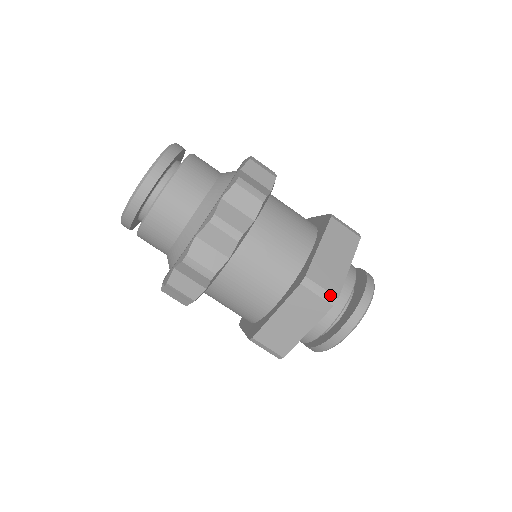
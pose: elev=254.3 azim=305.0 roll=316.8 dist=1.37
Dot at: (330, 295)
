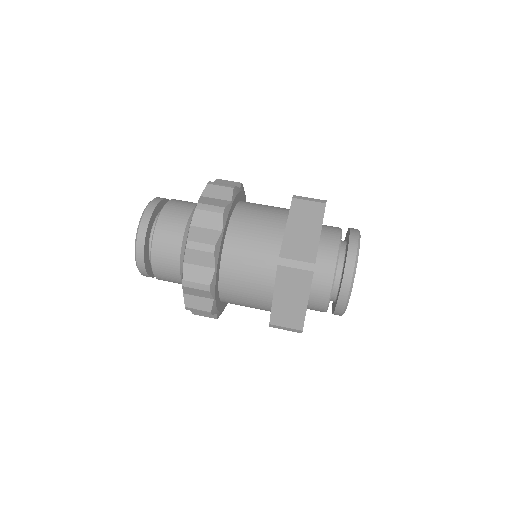
Dot at: (307, 264)
